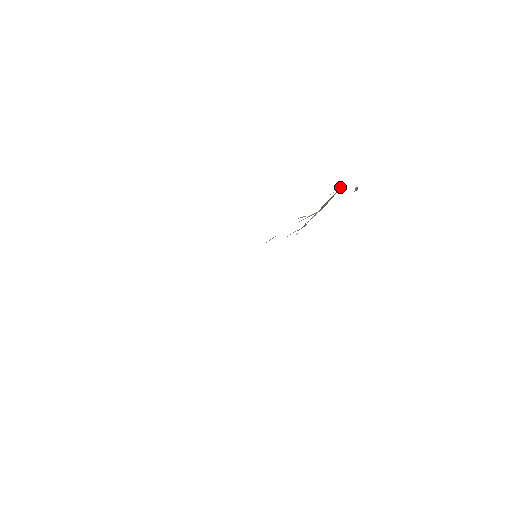
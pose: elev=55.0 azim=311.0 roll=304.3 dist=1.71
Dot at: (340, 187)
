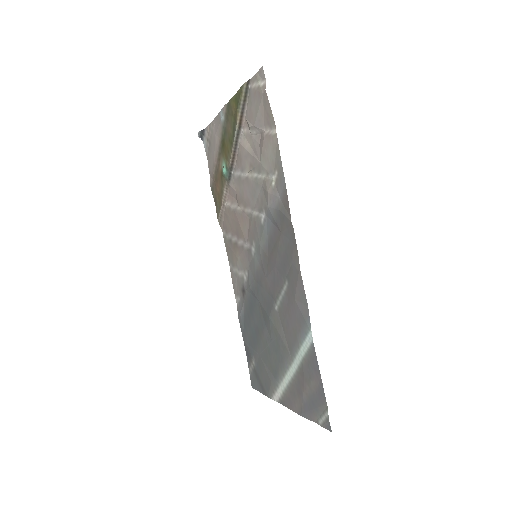
Dot at: (243, 85)
